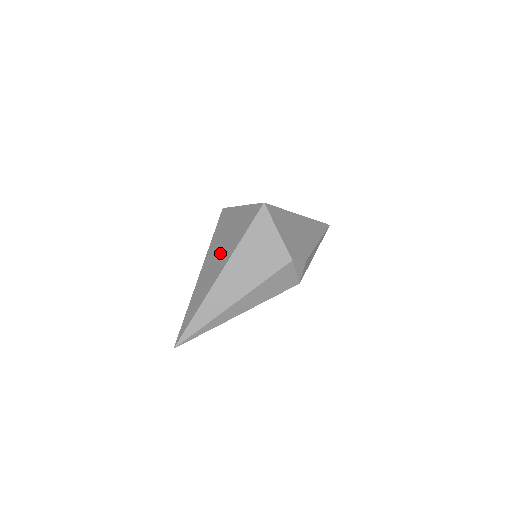
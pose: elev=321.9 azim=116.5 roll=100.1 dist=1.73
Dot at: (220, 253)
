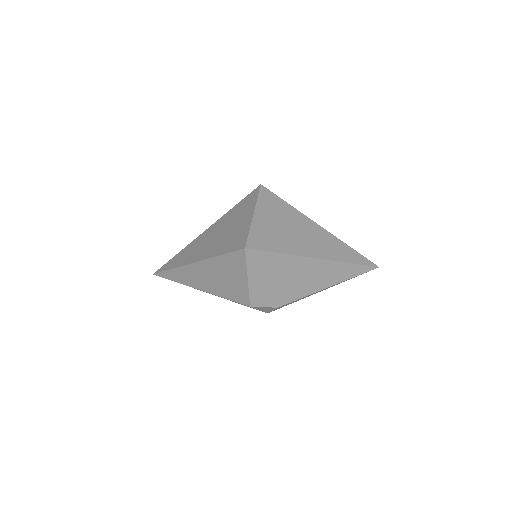
Dot at: (212, 240)
